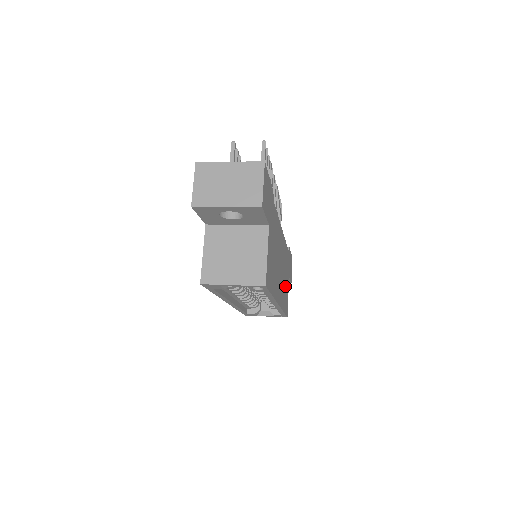
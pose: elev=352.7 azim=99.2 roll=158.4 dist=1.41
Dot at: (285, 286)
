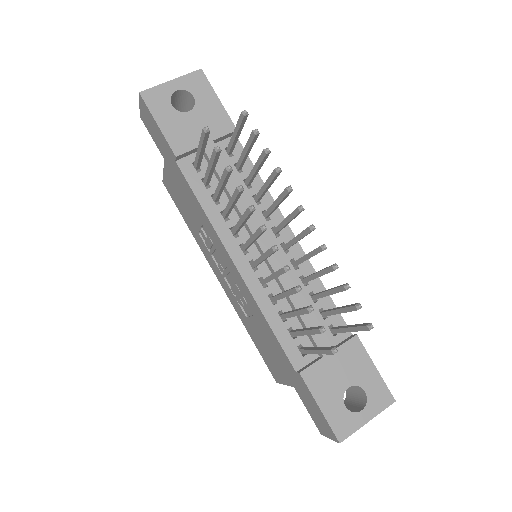
Dot at: occluded
